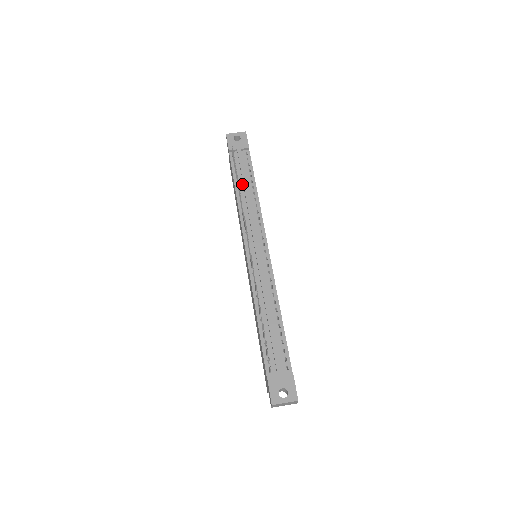
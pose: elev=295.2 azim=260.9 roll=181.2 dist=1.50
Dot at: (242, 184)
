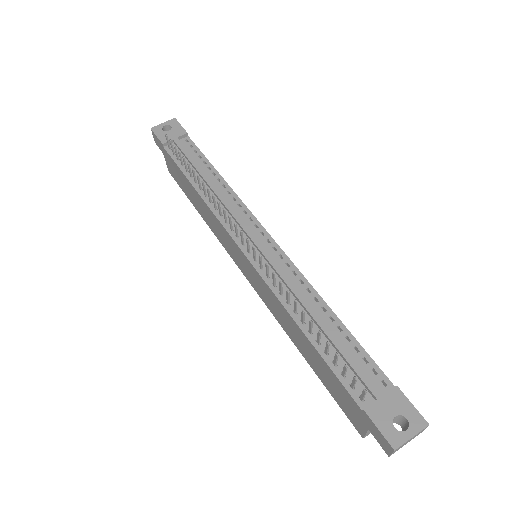
Dot at: occluded
